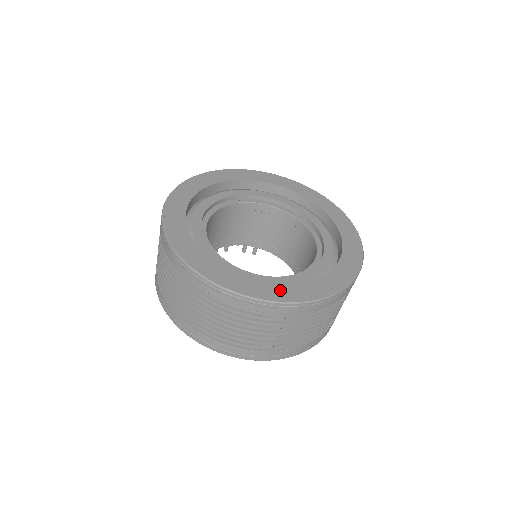
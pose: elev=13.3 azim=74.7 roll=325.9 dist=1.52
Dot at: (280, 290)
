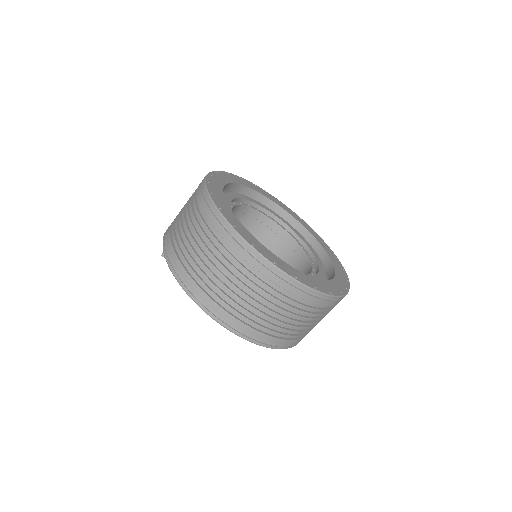
Dot at: (340, 283)
